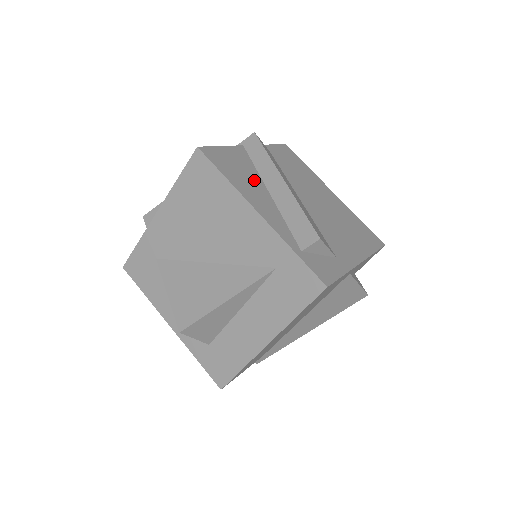
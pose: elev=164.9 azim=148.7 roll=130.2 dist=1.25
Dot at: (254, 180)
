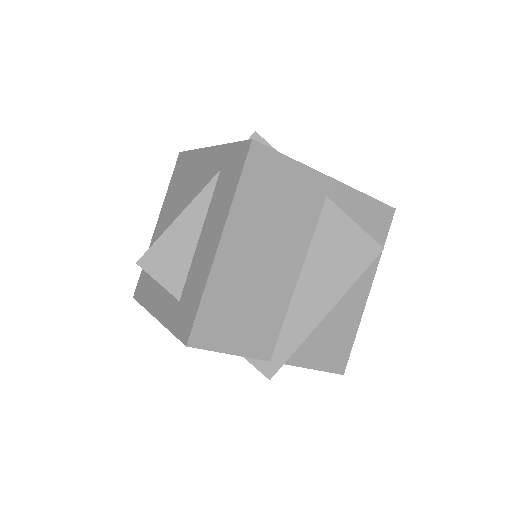
Dot at: occluded
